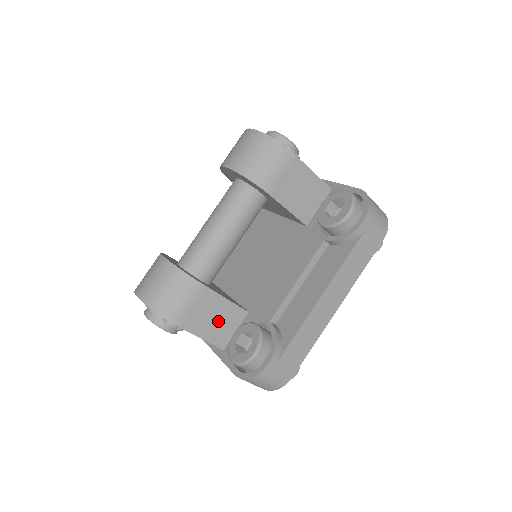
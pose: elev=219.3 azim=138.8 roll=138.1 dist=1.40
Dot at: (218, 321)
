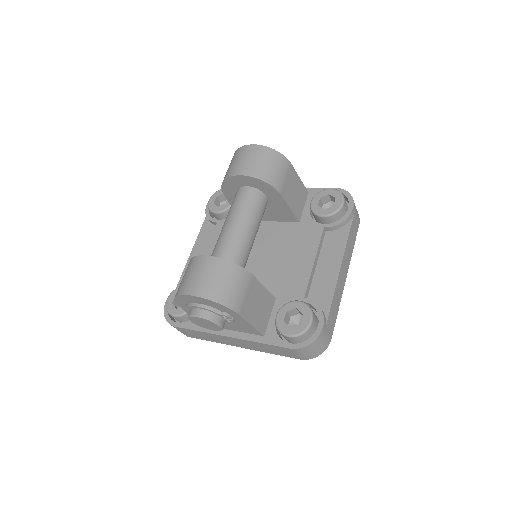
Dot at: (260, 308)
